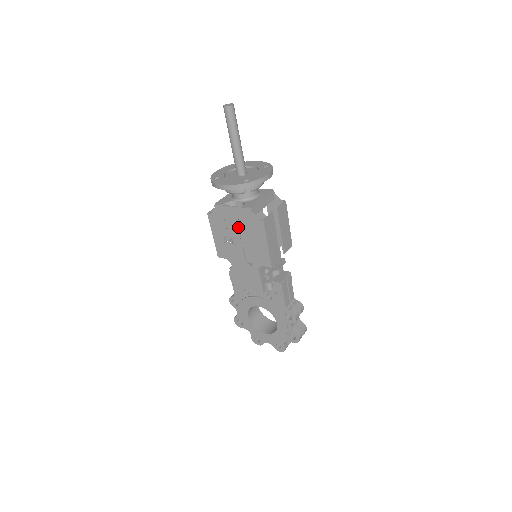
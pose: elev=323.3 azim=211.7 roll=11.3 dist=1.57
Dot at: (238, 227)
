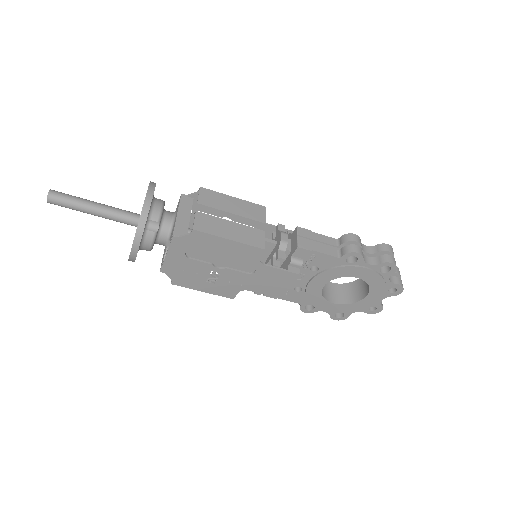
Dot at: (196, 261)
